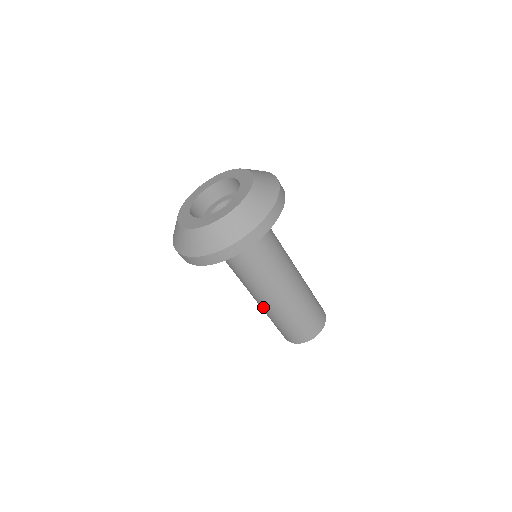
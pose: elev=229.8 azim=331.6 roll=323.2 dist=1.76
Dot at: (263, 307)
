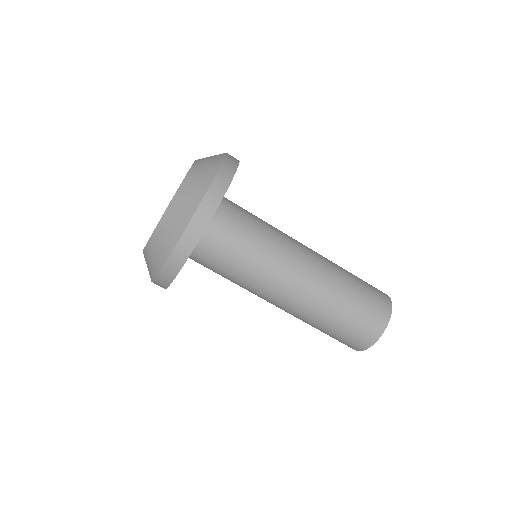
Dot at: occluded
